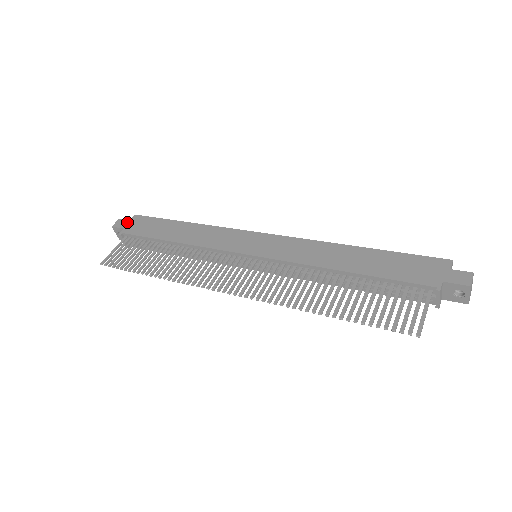
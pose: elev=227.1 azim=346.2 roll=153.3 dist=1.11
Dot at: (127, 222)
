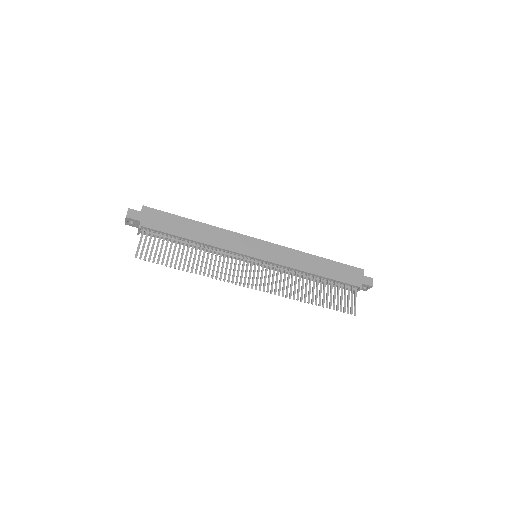
Dot at: (140, 214)
